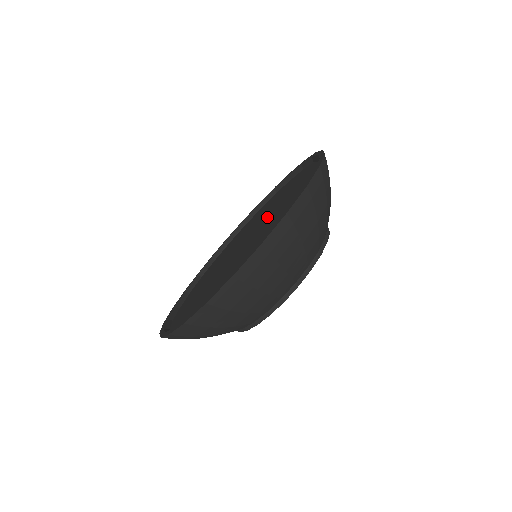
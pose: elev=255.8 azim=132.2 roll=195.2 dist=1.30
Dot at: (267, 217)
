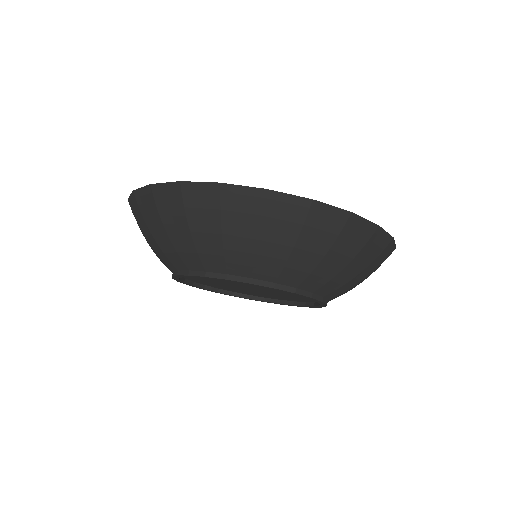
Dot at: occluded
